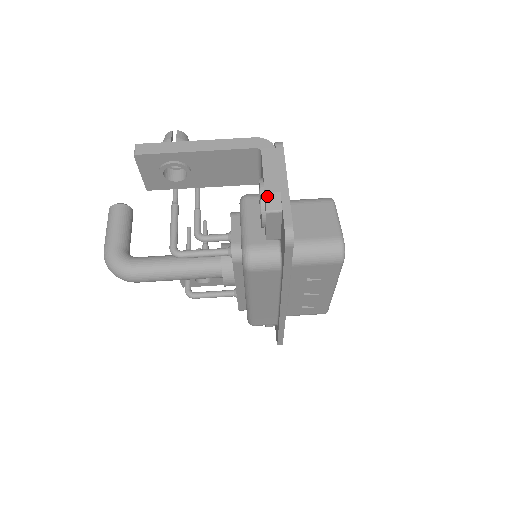
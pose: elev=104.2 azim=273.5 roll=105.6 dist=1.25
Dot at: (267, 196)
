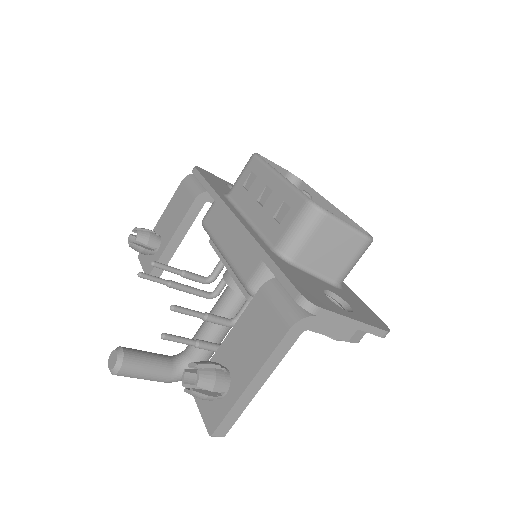
Dot at: (351, 341)
